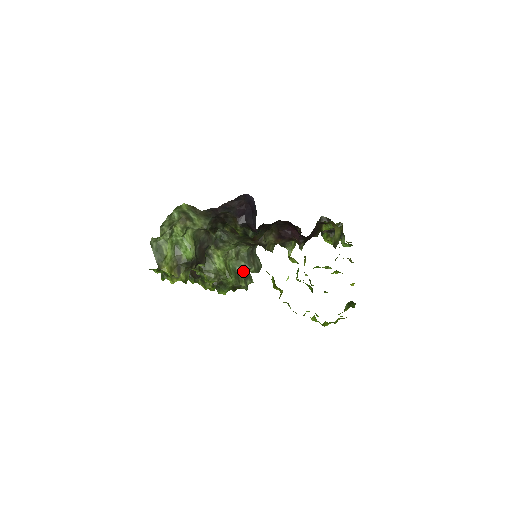
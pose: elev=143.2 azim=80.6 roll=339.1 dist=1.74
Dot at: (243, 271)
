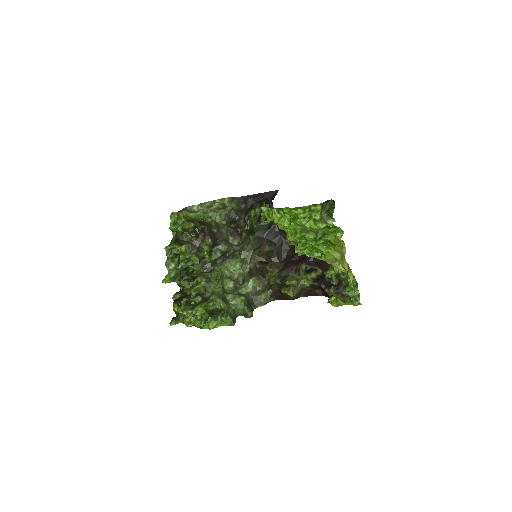
Dot at: (233, 298)
